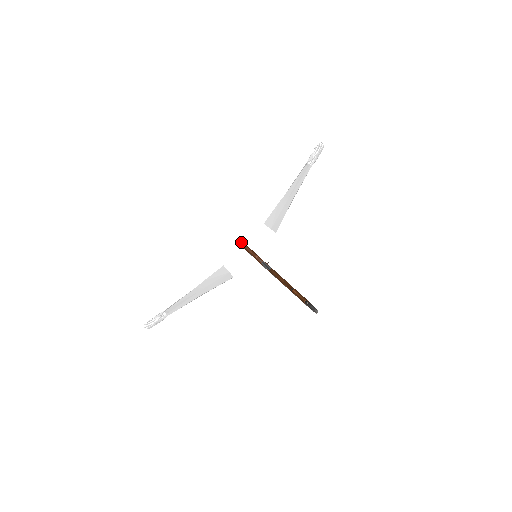
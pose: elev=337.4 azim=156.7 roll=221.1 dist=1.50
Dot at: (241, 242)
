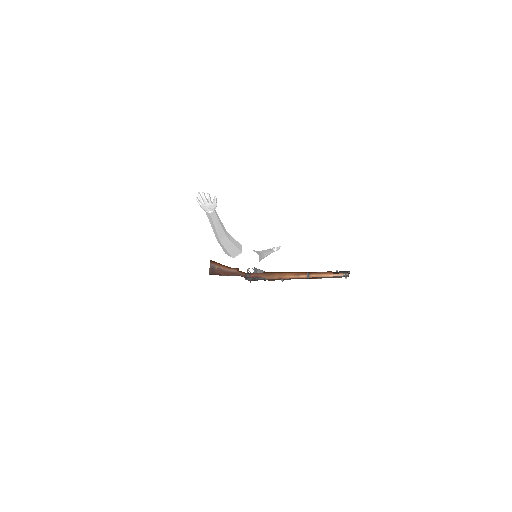
Dot at: (214, 261)
